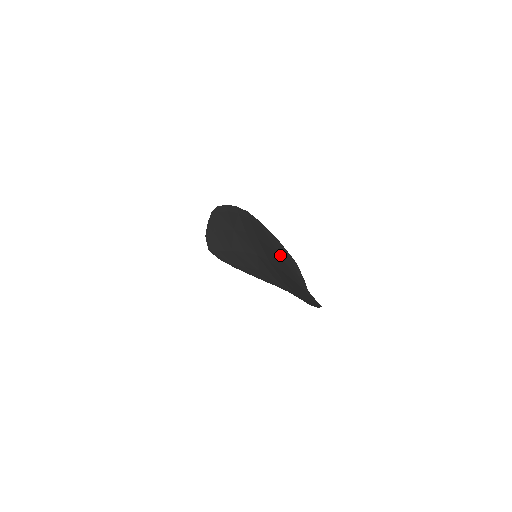
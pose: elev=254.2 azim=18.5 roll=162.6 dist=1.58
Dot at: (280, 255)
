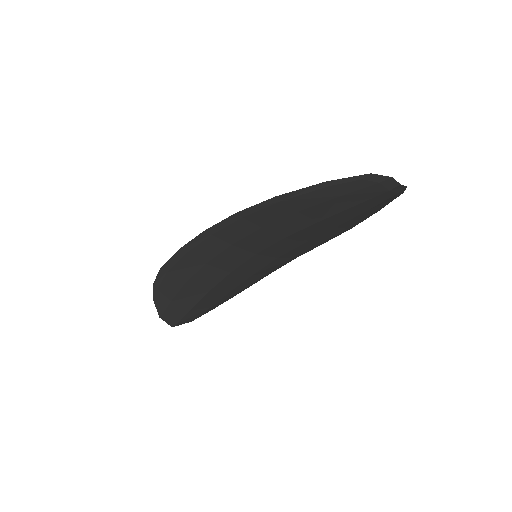
Dot at: (331, 196)
